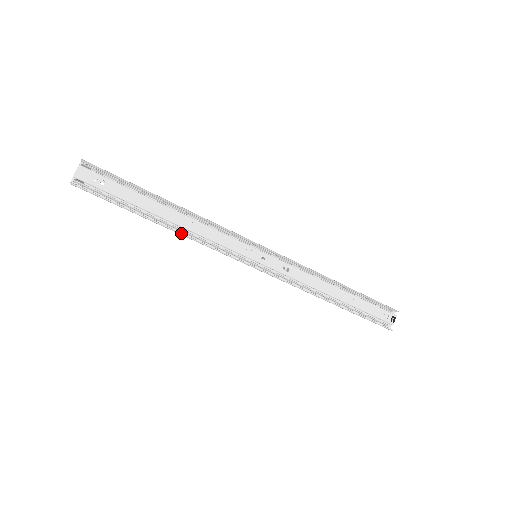
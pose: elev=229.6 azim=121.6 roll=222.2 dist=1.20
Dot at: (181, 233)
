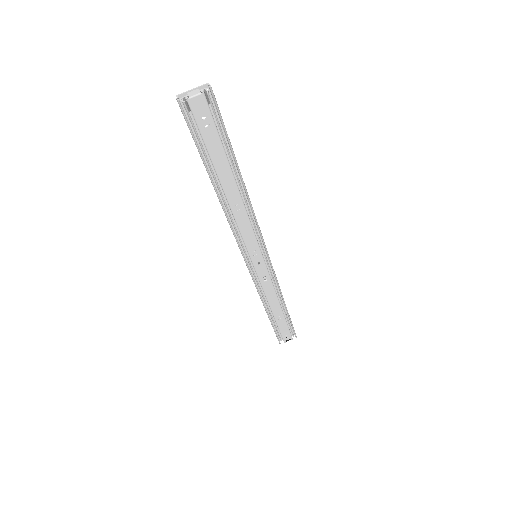
Dot at: (223, 207)
